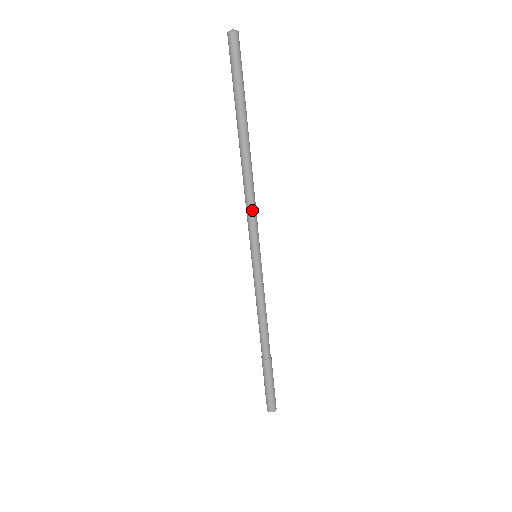
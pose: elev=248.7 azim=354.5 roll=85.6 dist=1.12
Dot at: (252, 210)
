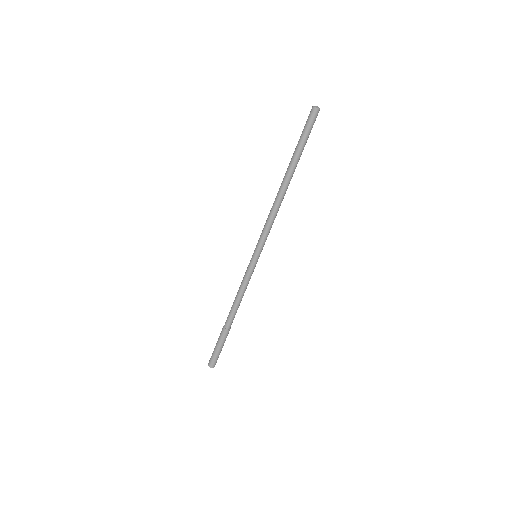
Dot at: (271, 225)
